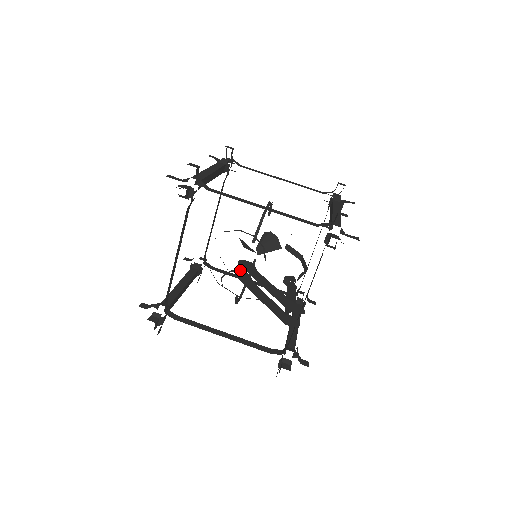
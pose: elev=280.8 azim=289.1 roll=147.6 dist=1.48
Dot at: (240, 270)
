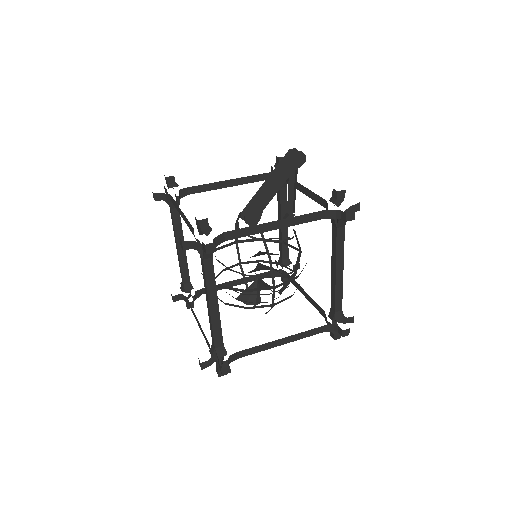
Dot at: occluded
